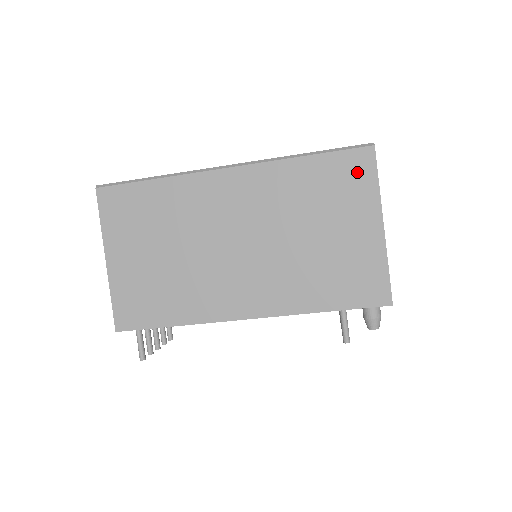
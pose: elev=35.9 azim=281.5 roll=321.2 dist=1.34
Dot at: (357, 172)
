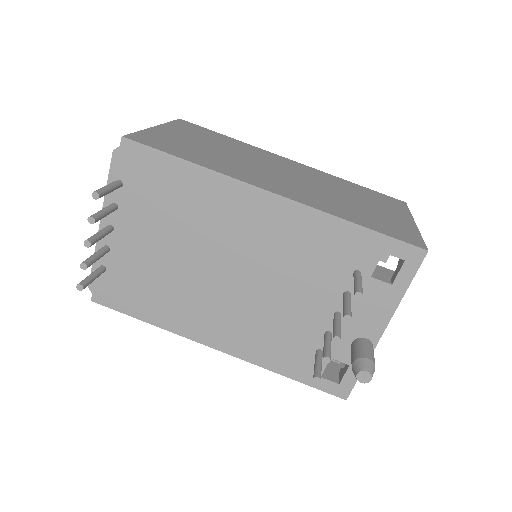
Dot at: (393, 202)
